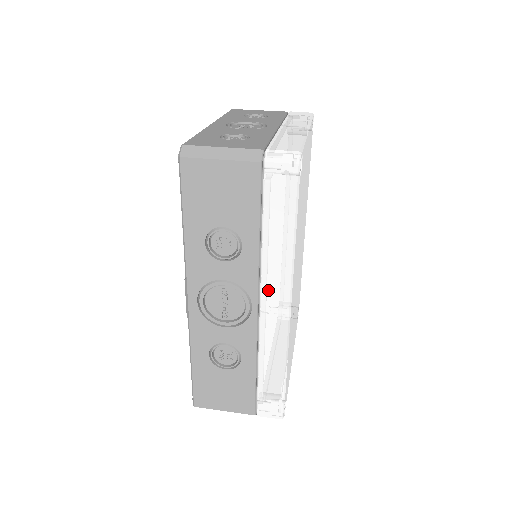
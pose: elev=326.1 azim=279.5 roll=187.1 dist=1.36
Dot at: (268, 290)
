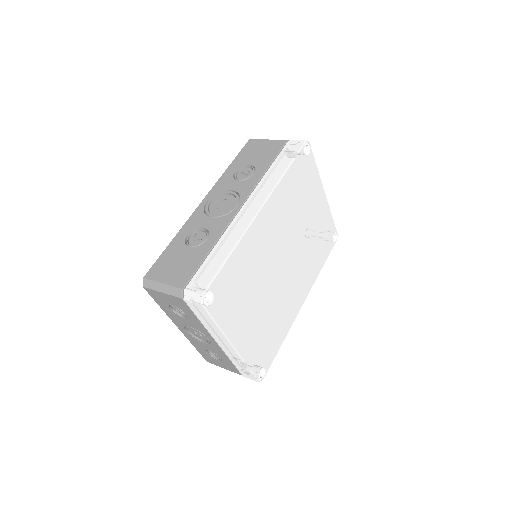
Dot at: (254, 196)
